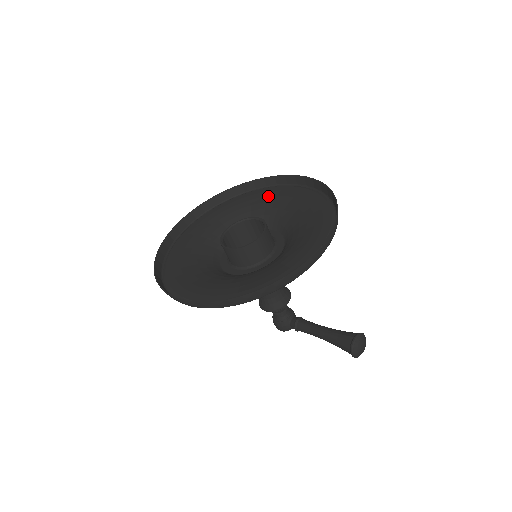
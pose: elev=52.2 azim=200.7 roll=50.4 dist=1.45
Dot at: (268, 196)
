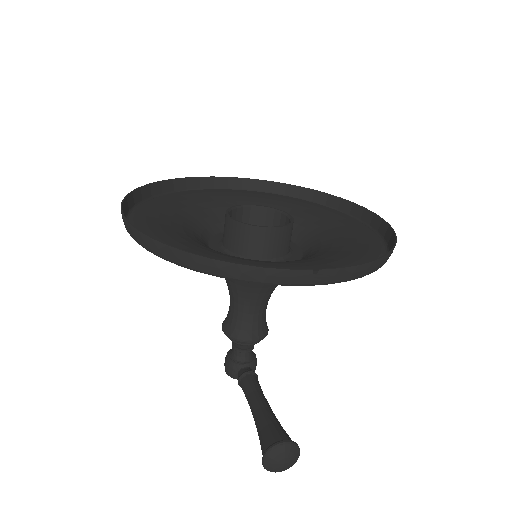
Dot at: (328, 215)
